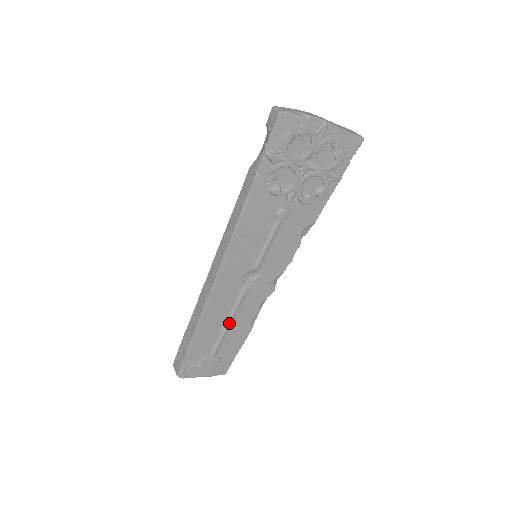
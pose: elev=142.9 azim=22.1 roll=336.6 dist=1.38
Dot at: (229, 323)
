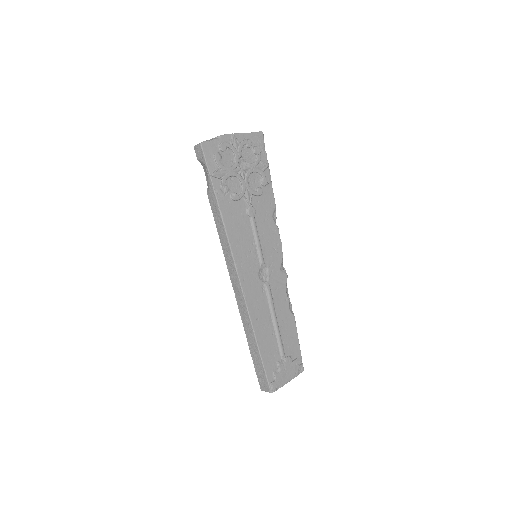
Dot at: (275, 320)
